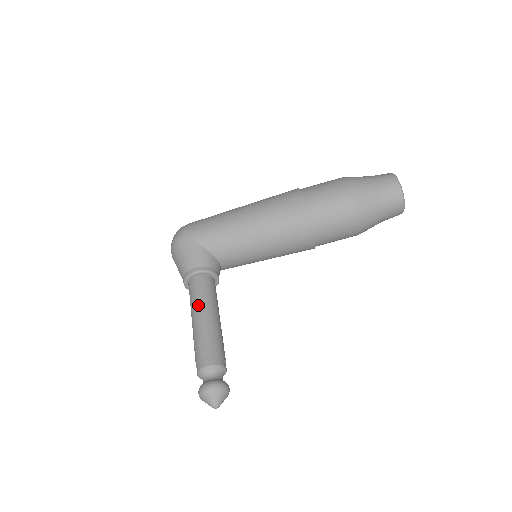
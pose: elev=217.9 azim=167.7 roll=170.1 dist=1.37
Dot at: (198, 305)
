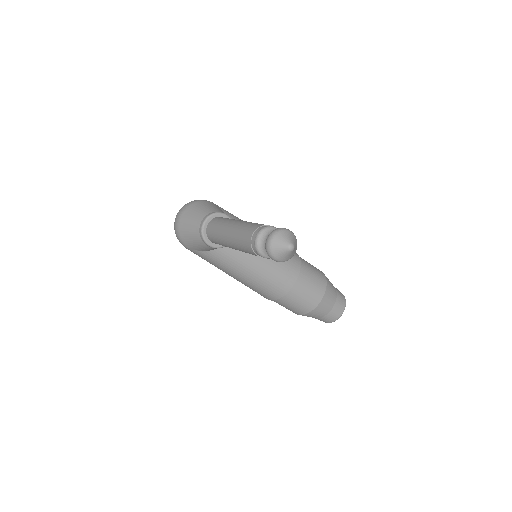
Dot at: occluded
